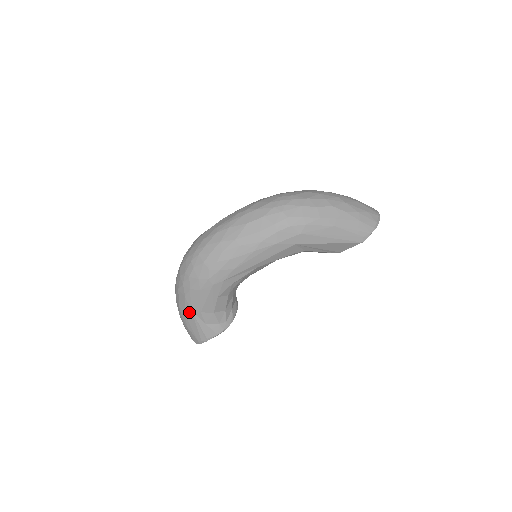
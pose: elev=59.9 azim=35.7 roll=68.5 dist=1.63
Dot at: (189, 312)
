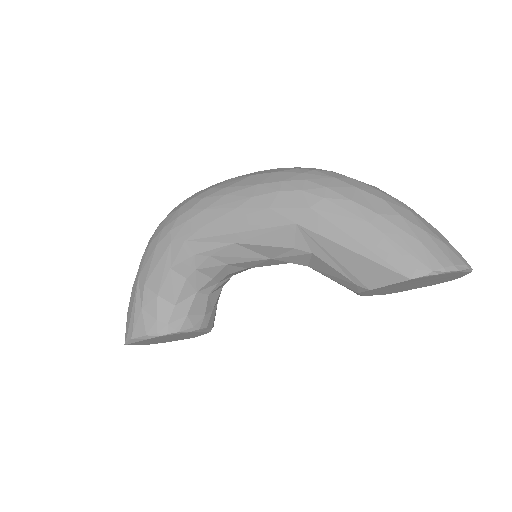
Dot at: (136, 282)
